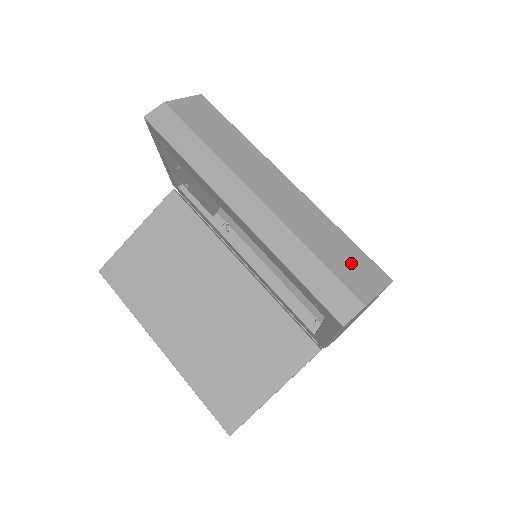
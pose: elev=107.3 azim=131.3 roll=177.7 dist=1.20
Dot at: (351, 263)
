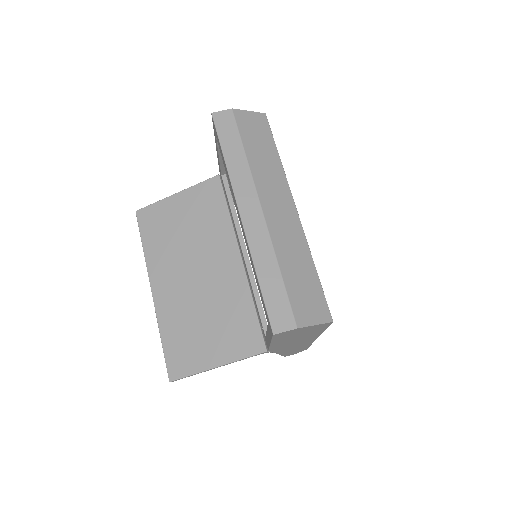
Dot at: (307, 293)
